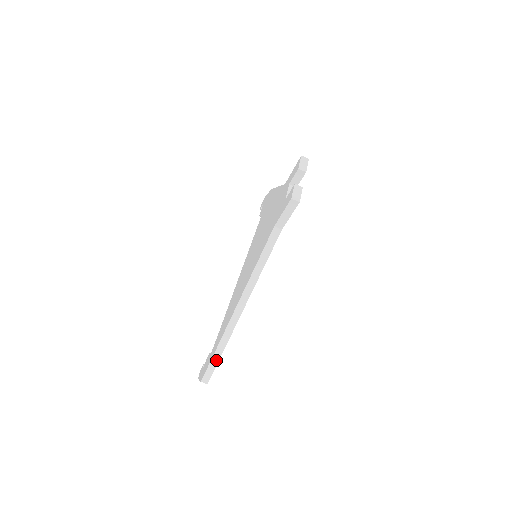
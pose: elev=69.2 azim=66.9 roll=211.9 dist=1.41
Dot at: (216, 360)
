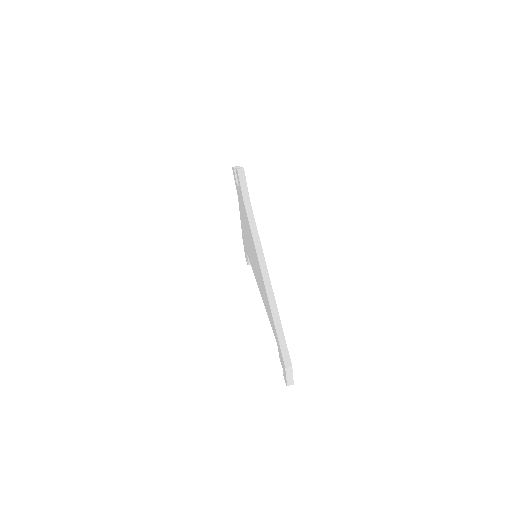
Dot at: (282, 336)
